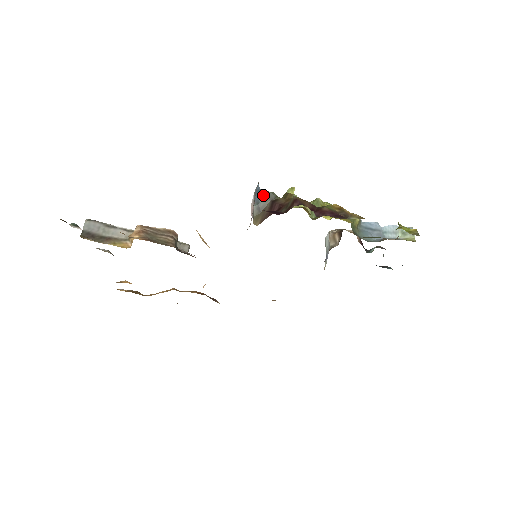
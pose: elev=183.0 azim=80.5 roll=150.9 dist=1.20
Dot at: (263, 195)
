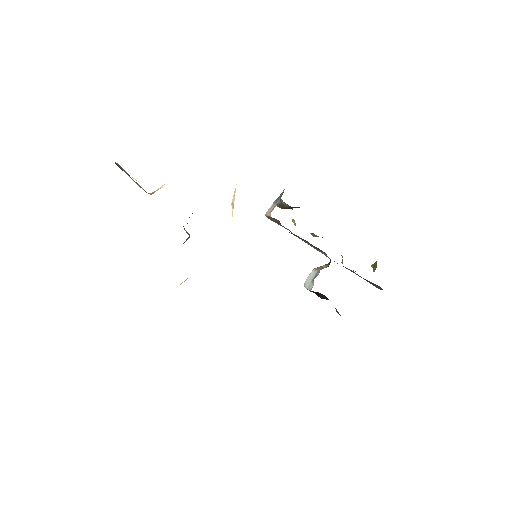
Dot at: (283, 202)
